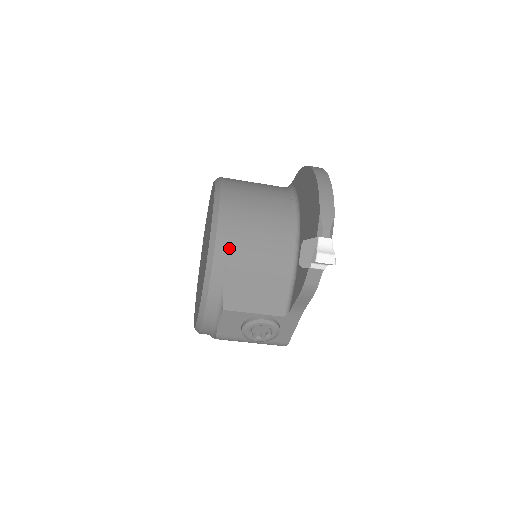
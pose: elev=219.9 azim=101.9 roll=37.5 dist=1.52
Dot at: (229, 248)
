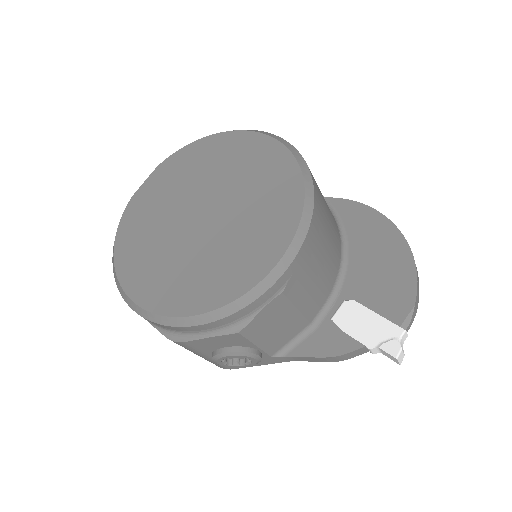
Dot at: (299, 270)
